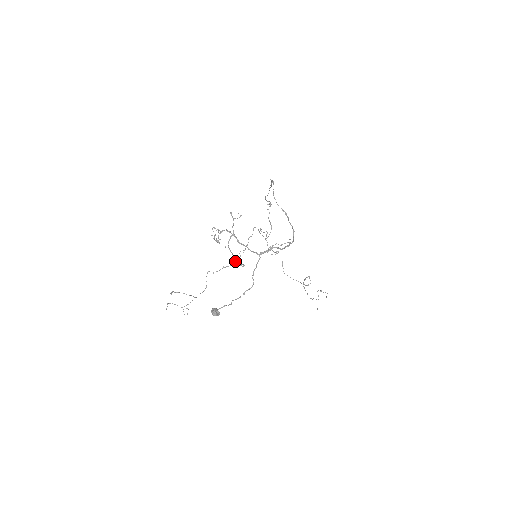
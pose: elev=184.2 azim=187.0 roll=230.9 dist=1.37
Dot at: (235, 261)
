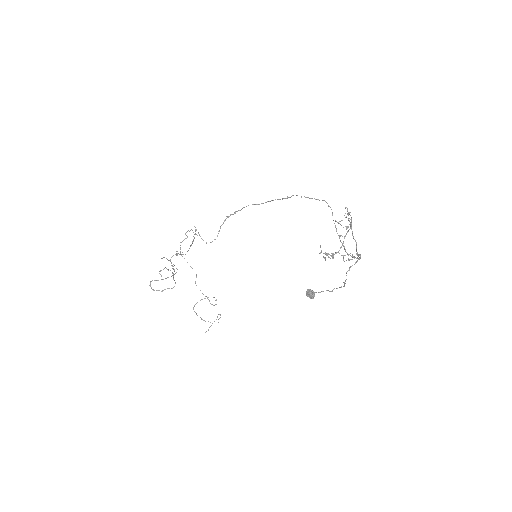
Dot at: (325, 252)
